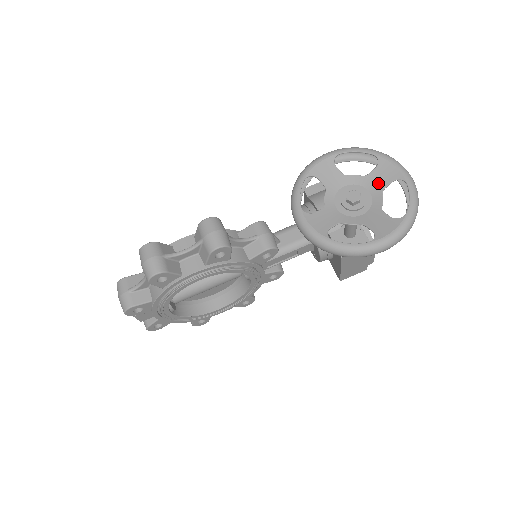
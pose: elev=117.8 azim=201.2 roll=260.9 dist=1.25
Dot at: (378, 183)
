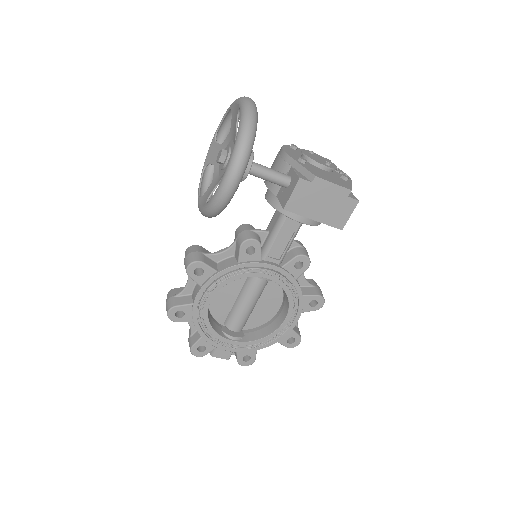
Dot at: (234, 128)
